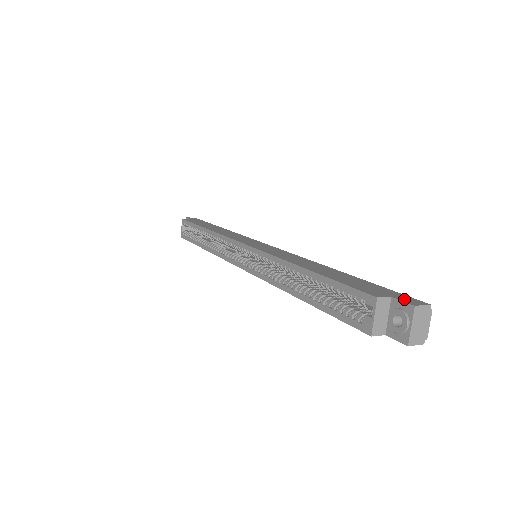
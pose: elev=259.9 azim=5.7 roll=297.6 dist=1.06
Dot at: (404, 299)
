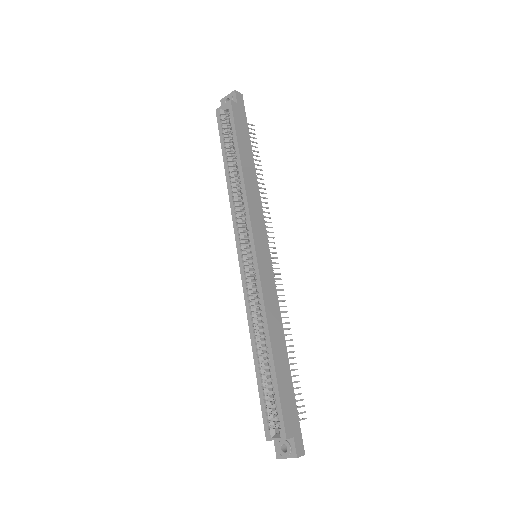
Dot at: (298, 443)
